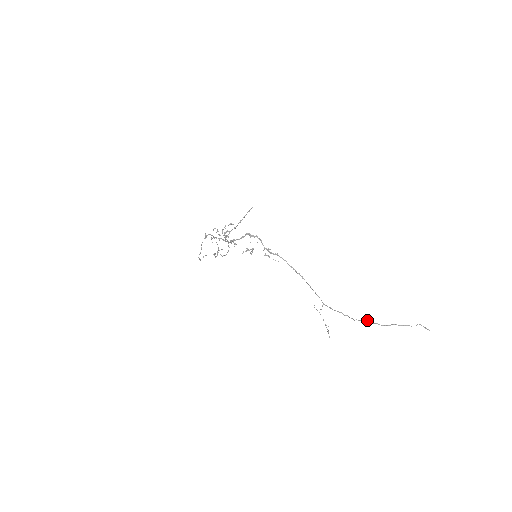
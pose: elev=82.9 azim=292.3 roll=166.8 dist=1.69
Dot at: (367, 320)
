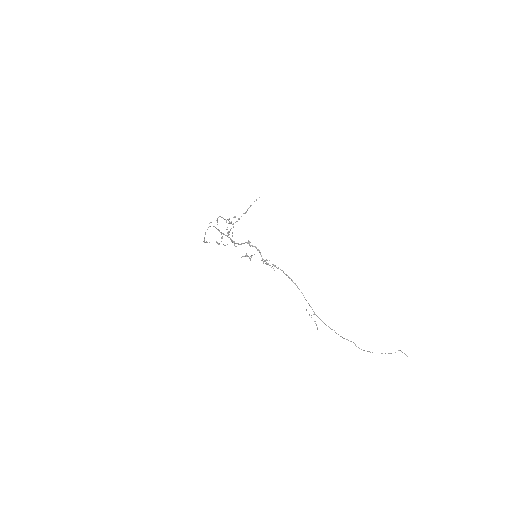
Dot at: (350, 341)
